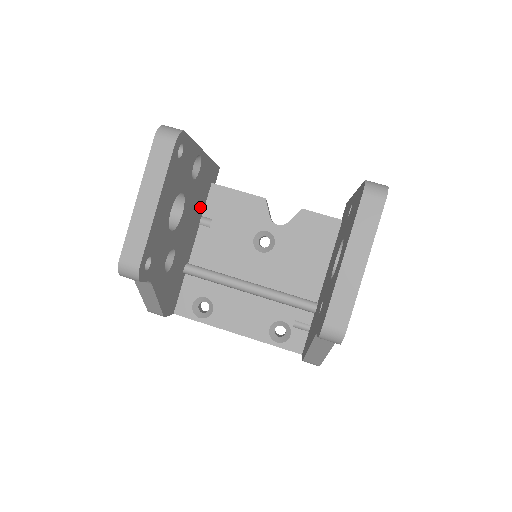
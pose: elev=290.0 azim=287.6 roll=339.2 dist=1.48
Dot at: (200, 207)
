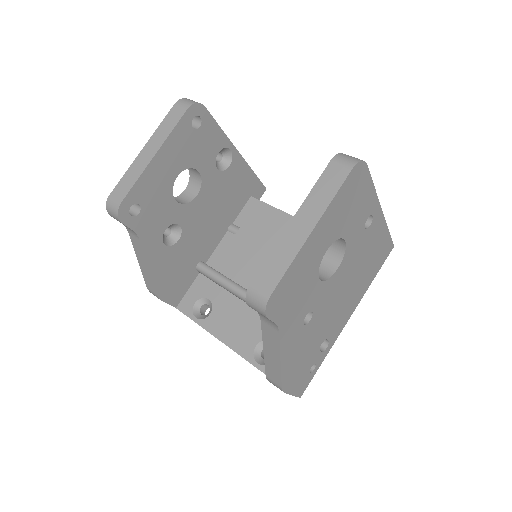
Dot at: (230, 211)
